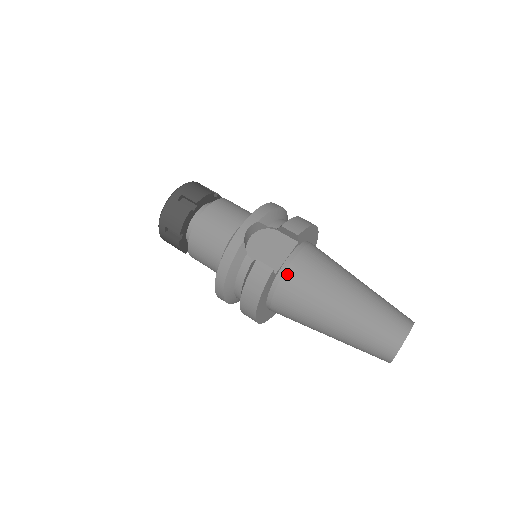
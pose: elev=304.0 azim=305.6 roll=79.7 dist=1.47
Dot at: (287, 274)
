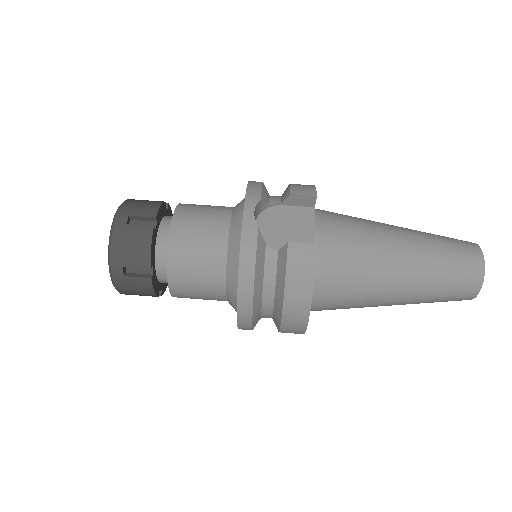
Dot at: (325, 248)
